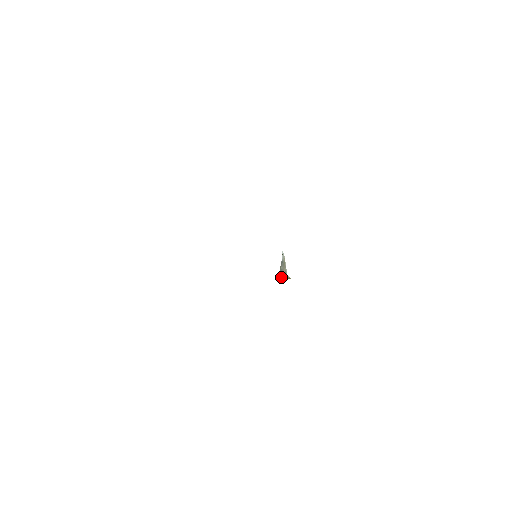
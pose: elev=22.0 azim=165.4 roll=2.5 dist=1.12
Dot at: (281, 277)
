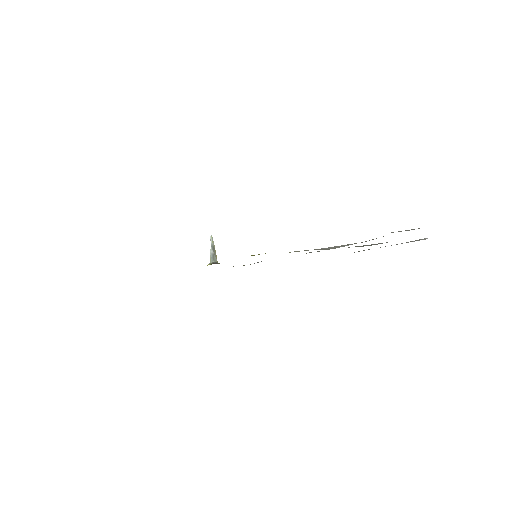
Dot at: (215, 262)
